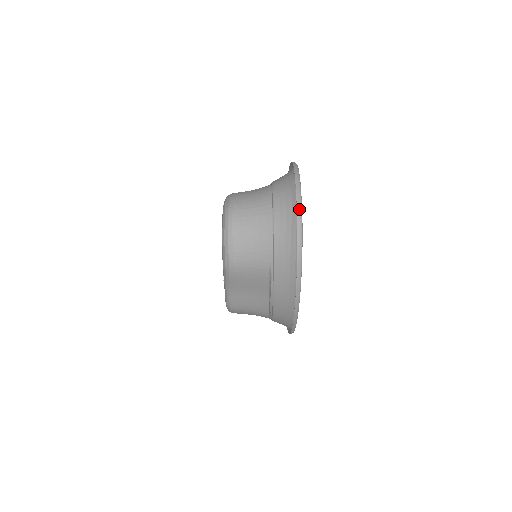
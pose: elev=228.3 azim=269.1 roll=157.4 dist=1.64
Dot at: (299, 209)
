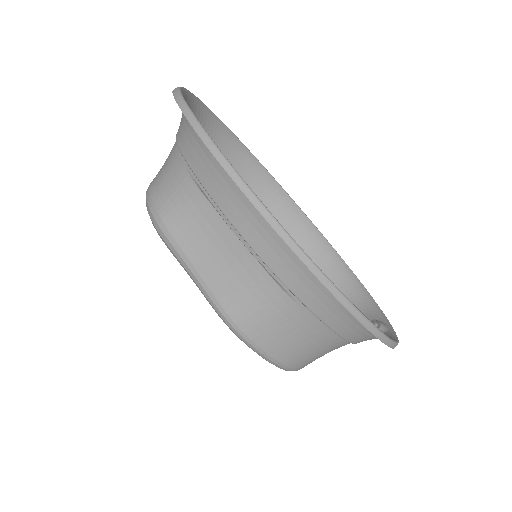
Dot at: (176, 88)
